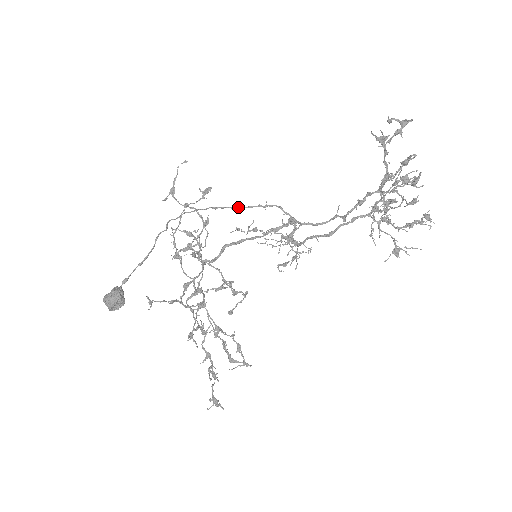
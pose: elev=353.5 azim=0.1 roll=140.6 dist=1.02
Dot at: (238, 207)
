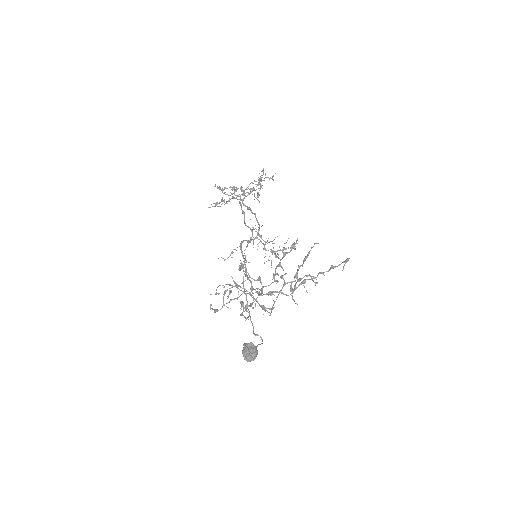
Dot at: (243, 277)
